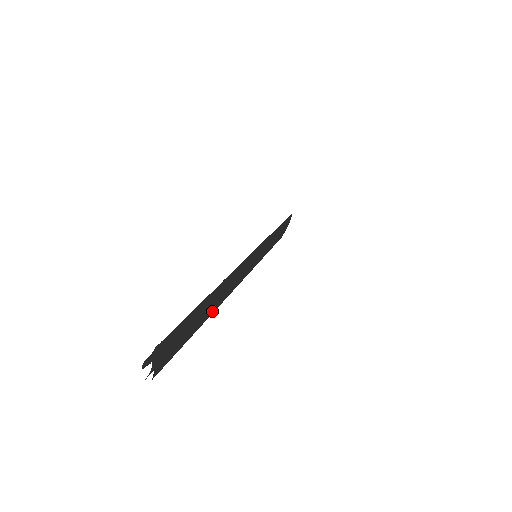
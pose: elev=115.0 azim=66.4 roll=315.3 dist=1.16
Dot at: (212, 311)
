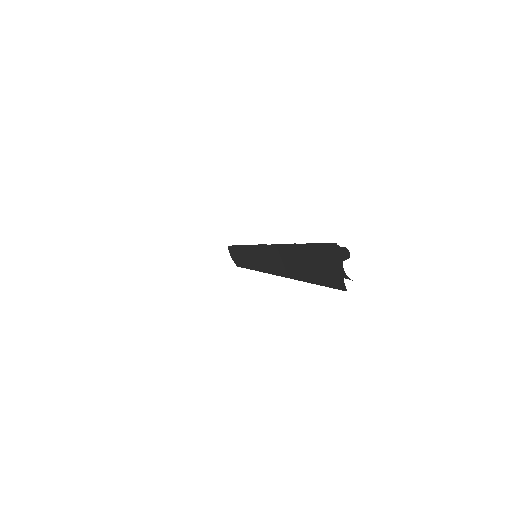
Dot at: (293, 276)
